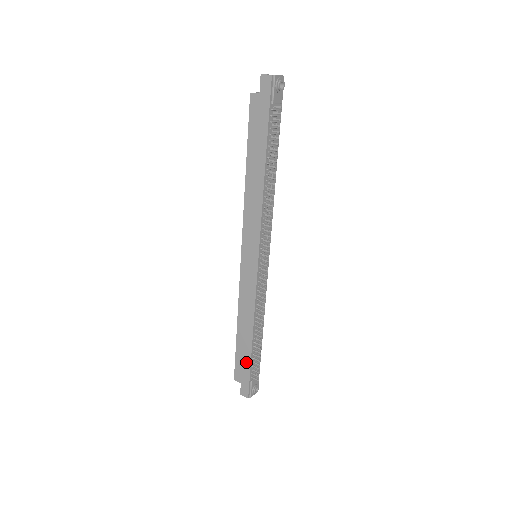
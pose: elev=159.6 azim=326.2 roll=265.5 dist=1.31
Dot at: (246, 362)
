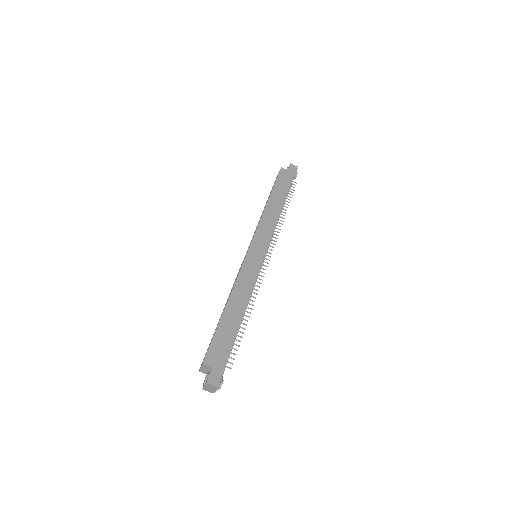
Dot at: (227, 341)
